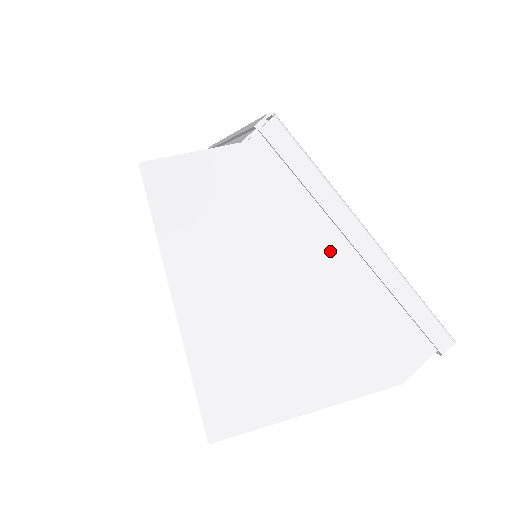
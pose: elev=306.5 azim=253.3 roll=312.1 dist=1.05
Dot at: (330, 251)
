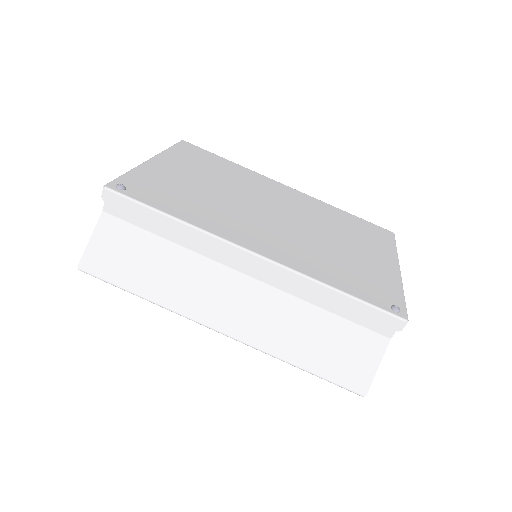
Dot at: occluded
